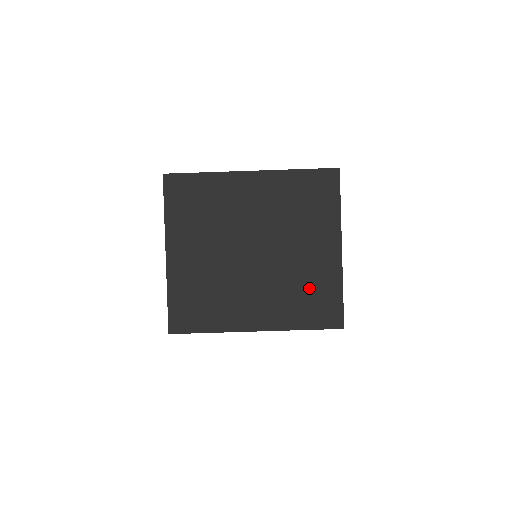
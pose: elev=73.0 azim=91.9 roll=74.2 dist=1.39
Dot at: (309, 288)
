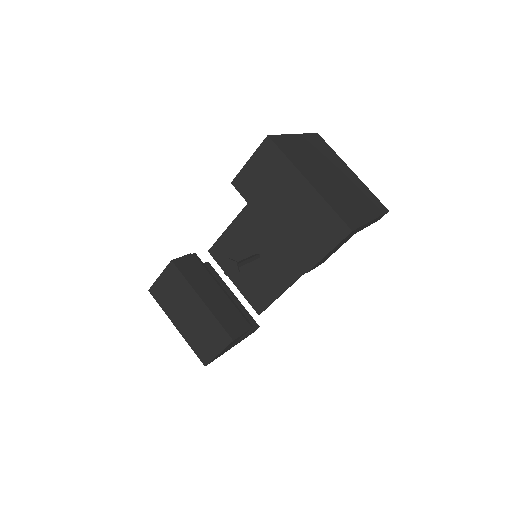
Dot at: (347, 207)
